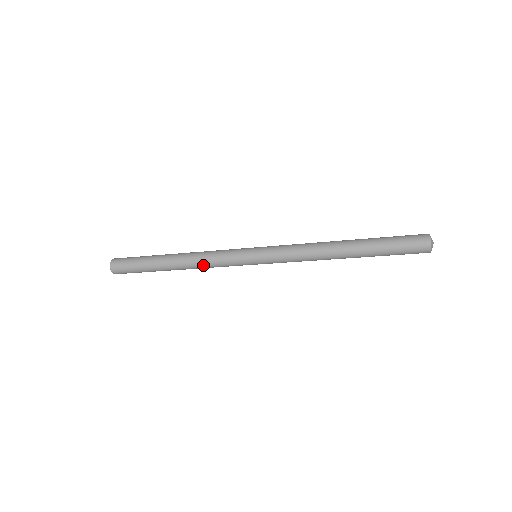
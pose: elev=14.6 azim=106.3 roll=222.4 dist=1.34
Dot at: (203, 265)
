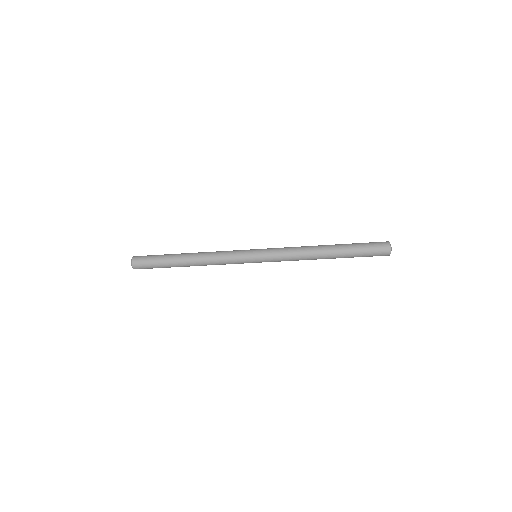
Dot at: (212, 261)
